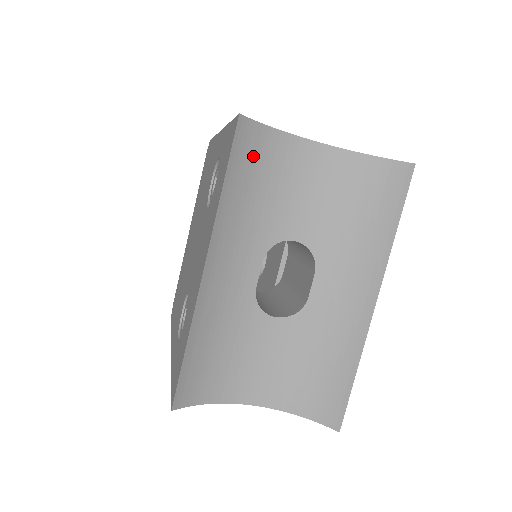
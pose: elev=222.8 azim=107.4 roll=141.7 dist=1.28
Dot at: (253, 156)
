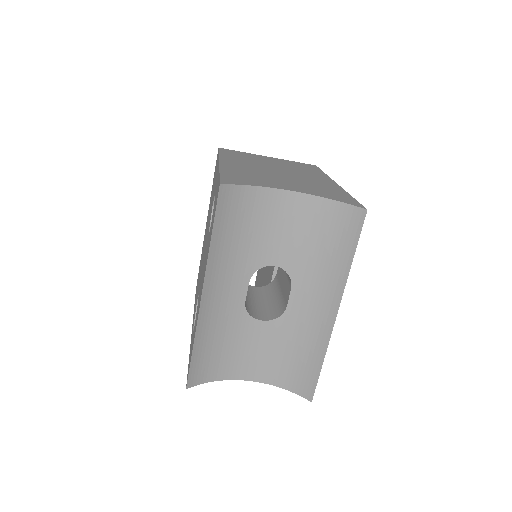
Dot at: (235, 210)
